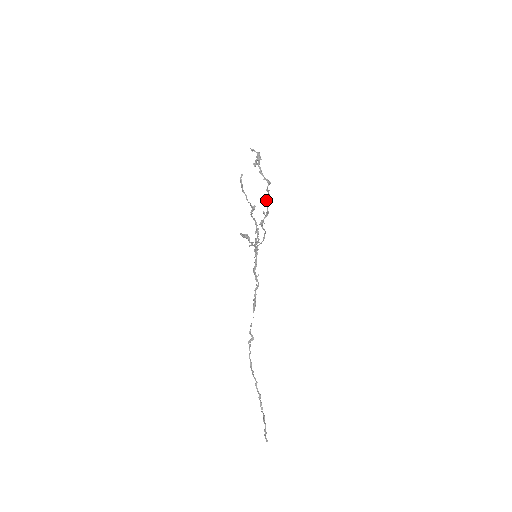
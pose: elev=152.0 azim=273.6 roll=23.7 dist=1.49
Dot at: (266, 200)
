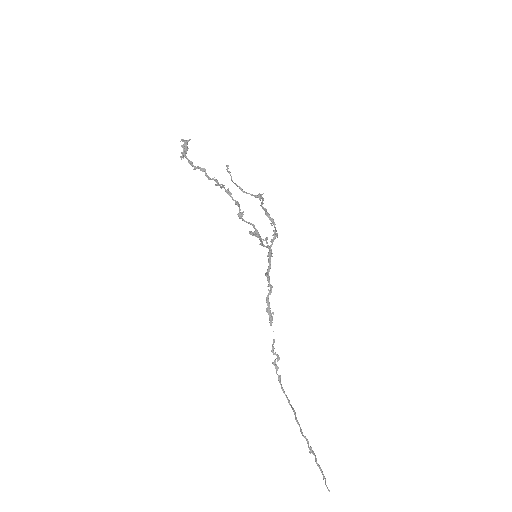
Dot at: occluded
